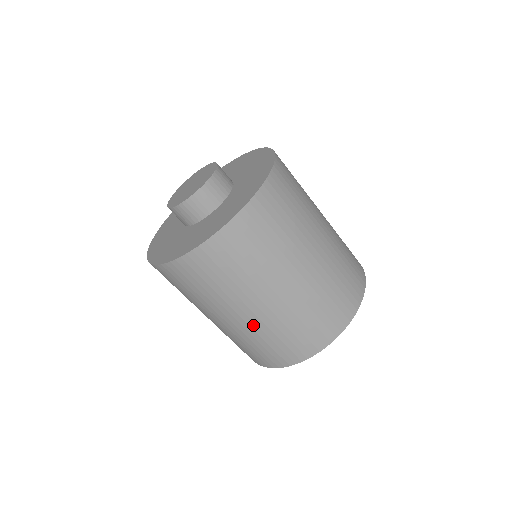
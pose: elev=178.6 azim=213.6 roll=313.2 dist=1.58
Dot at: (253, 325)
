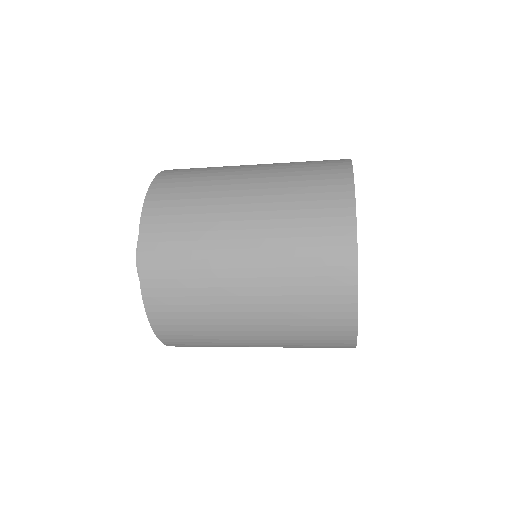
Dot at: (265, 263)
